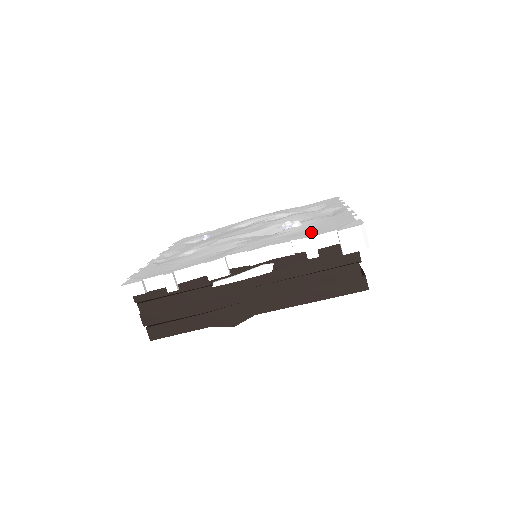
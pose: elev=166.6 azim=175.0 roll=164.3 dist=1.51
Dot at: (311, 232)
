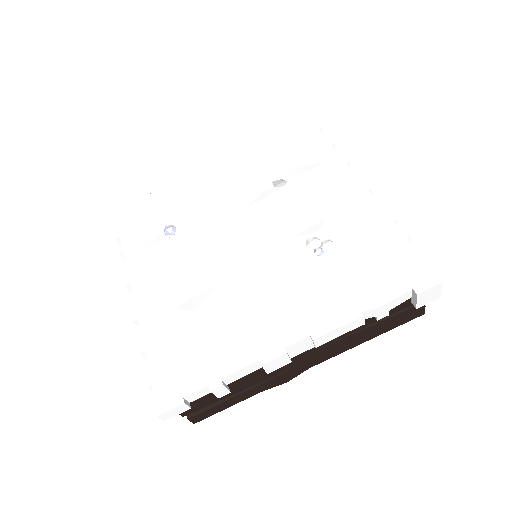
Dot at: (372, 283)
